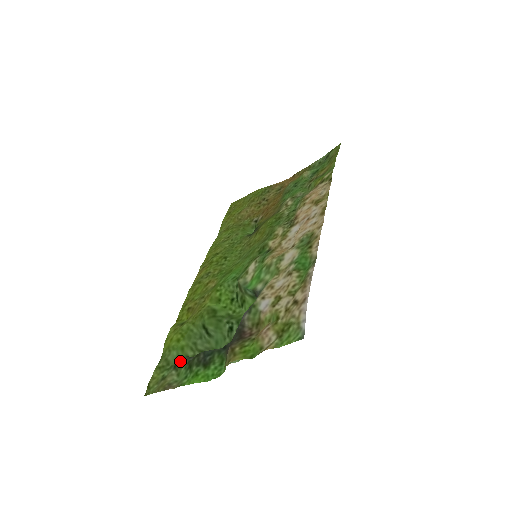
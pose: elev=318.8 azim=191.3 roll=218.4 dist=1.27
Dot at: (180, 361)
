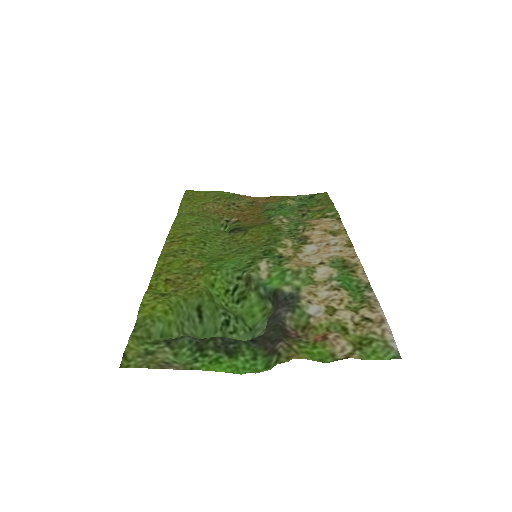
Dot at: (178, 338)
